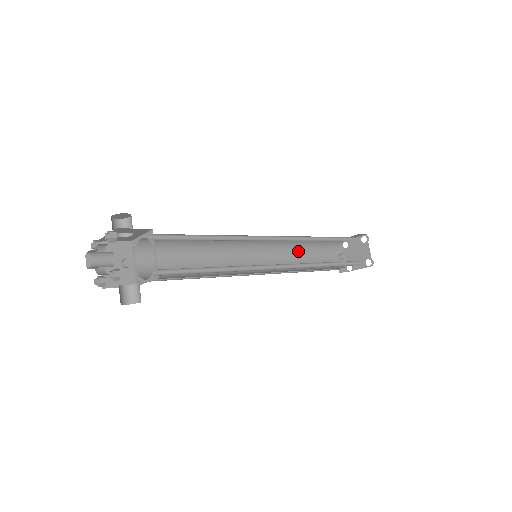
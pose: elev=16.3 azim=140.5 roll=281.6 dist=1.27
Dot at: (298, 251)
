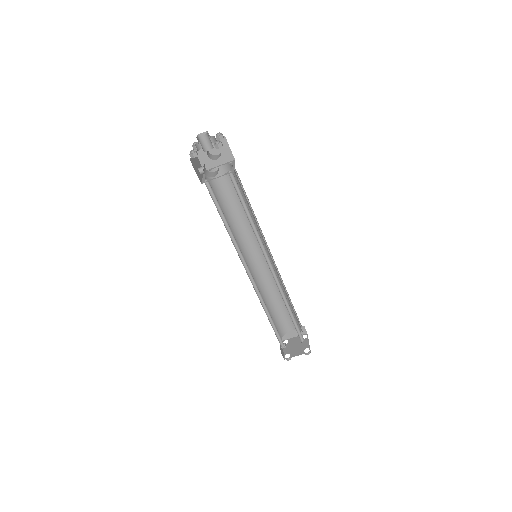
Dot at: (265, 302)
